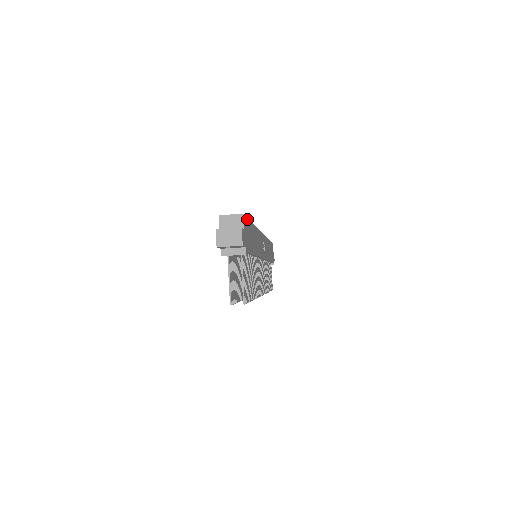
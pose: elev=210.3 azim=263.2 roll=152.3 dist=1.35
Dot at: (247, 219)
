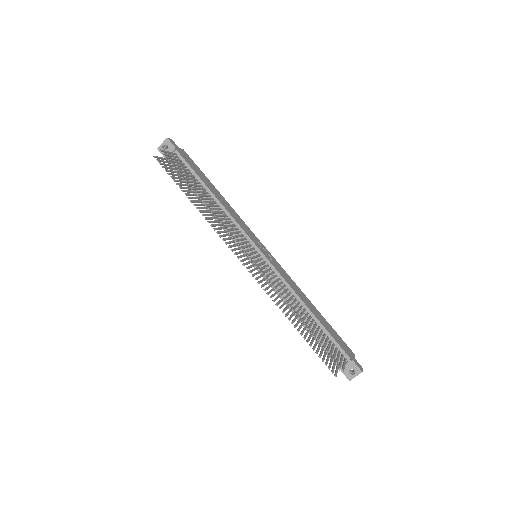
Dot at: (194, 163)
